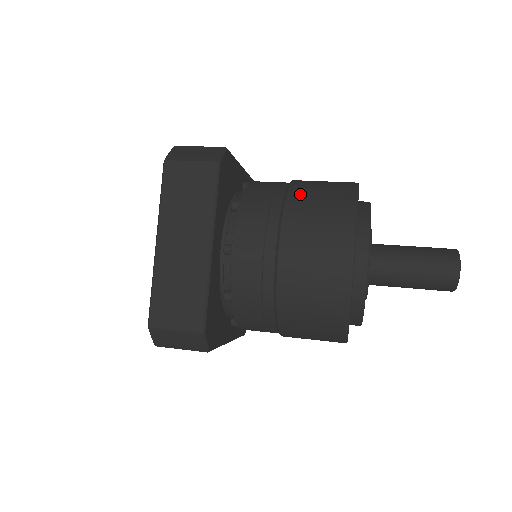
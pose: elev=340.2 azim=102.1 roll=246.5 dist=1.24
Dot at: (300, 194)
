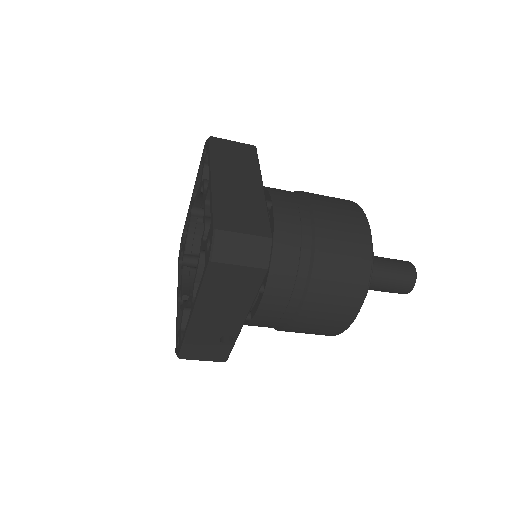
Dot at: occluded
